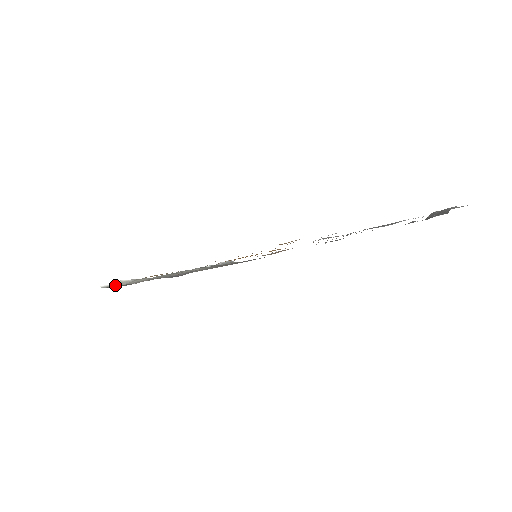
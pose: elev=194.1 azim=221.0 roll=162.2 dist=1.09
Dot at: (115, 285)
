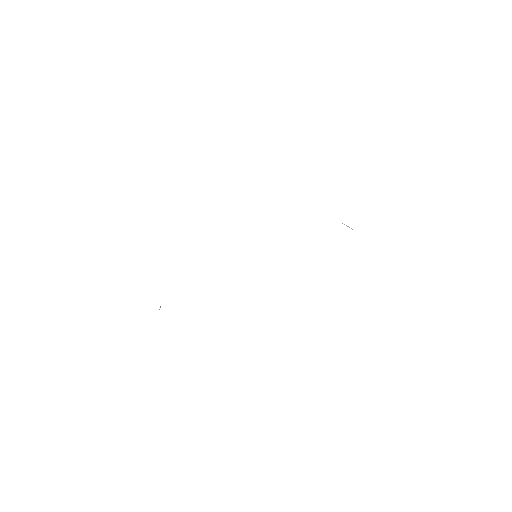
Dot at: occluded
